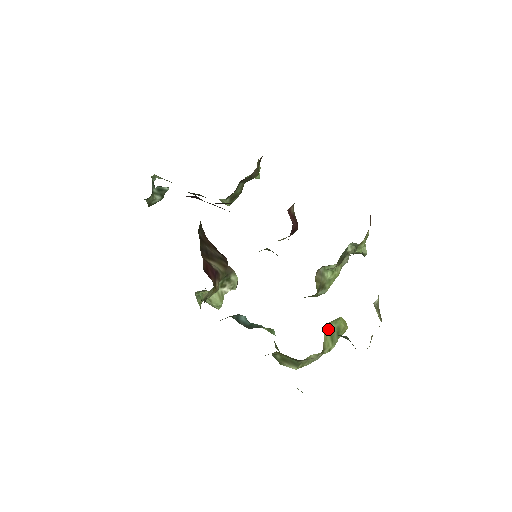
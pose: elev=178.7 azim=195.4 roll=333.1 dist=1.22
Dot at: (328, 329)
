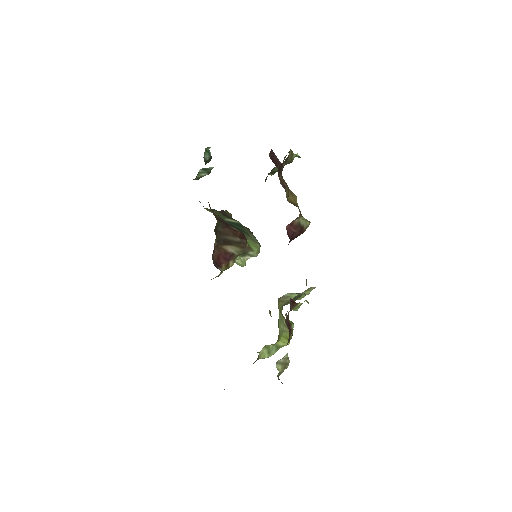
Dot at: (266, 348)
